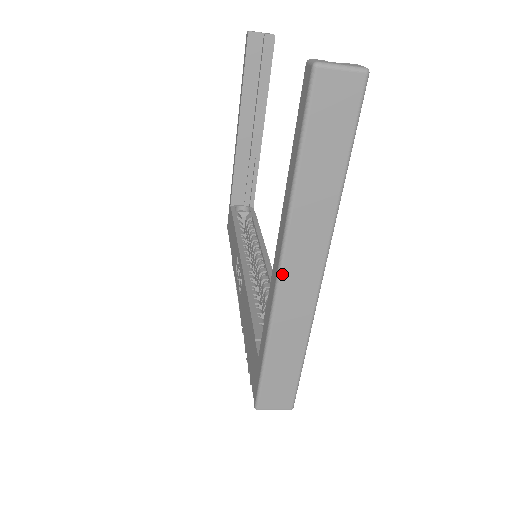
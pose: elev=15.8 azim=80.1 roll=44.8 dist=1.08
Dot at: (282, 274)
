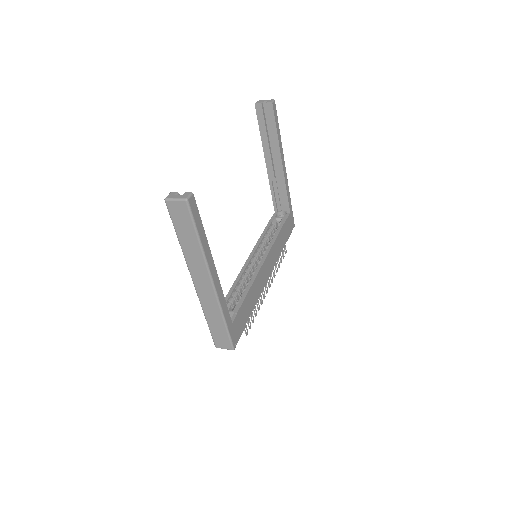
Dot at: (194, 283)
